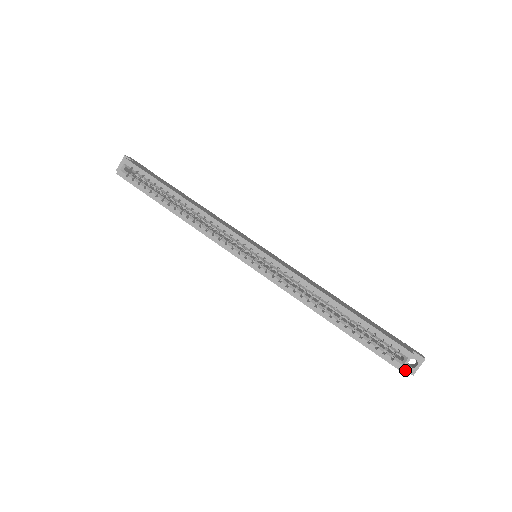
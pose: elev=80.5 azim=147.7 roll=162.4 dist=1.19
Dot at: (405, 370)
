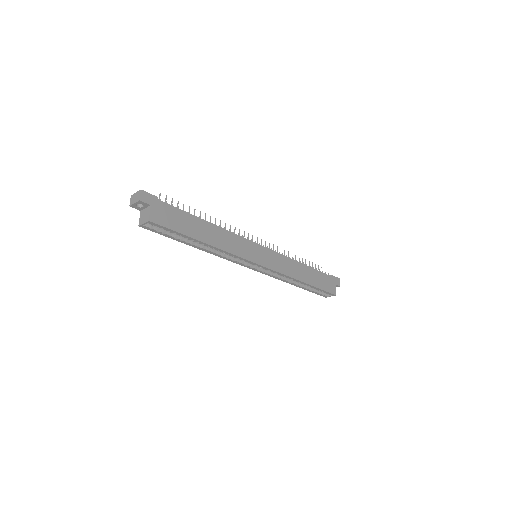
Dot at: occluded
